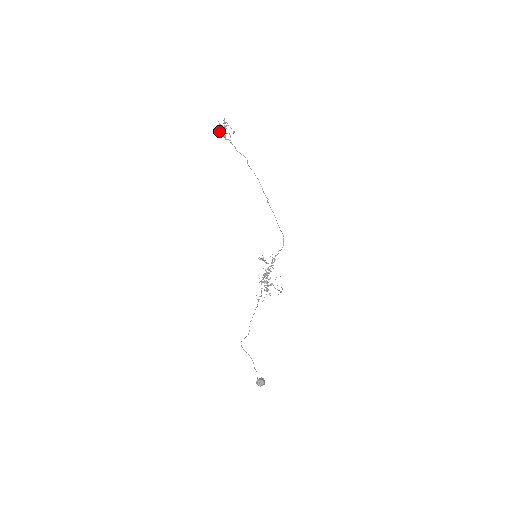
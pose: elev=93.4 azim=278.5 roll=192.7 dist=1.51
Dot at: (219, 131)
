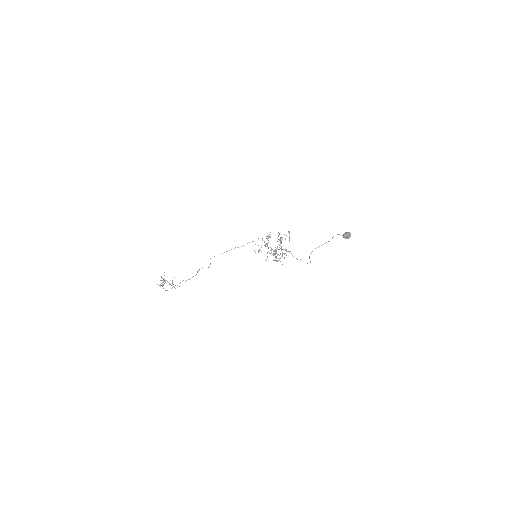
Dot at: occluded
